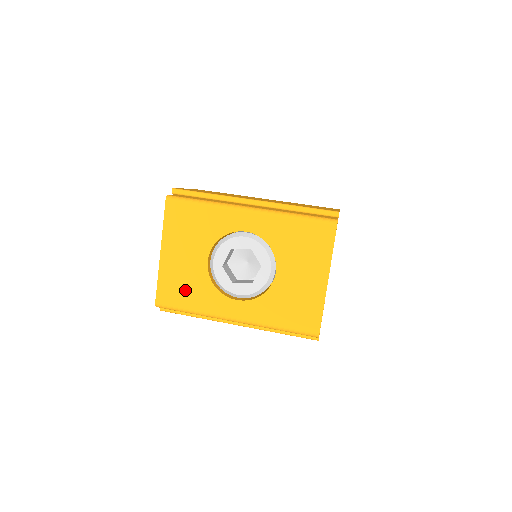
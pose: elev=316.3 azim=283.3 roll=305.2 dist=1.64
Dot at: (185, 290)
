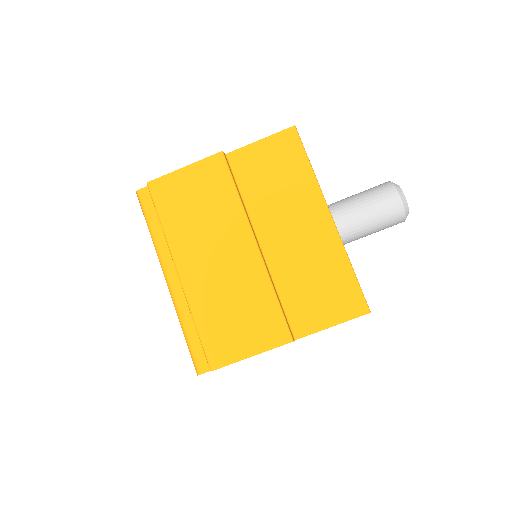
Dot at: occluded
